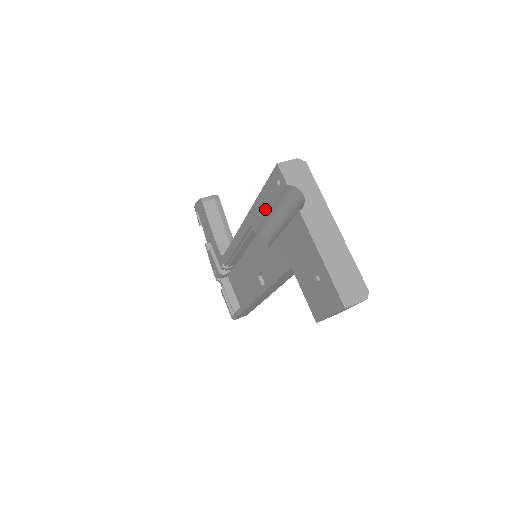
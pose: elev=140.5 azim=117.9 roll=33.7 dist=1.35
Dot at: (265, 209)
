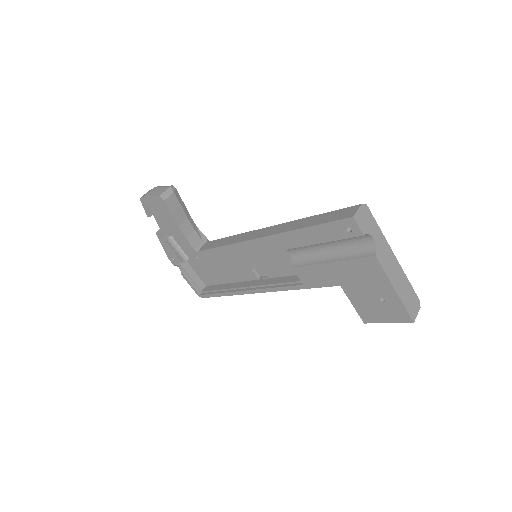
Dot at: (312, 240)
